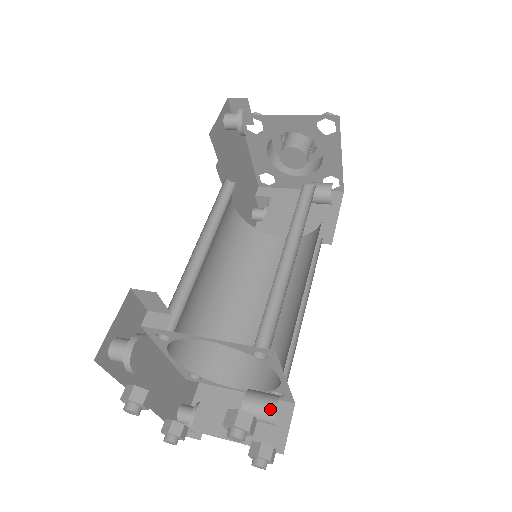
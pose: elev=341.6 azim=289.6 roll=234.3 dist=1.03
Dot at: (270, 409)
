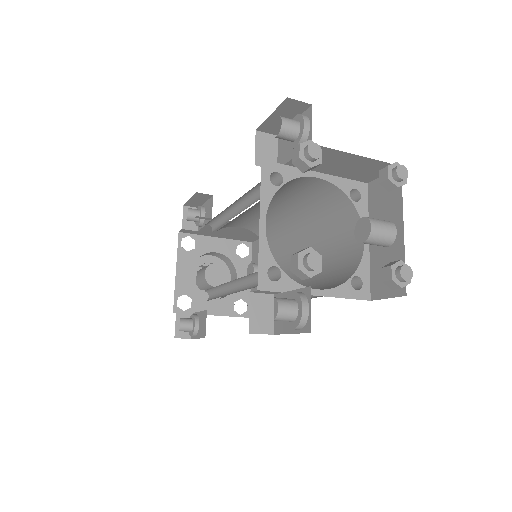
Dot at: (386, 220)
